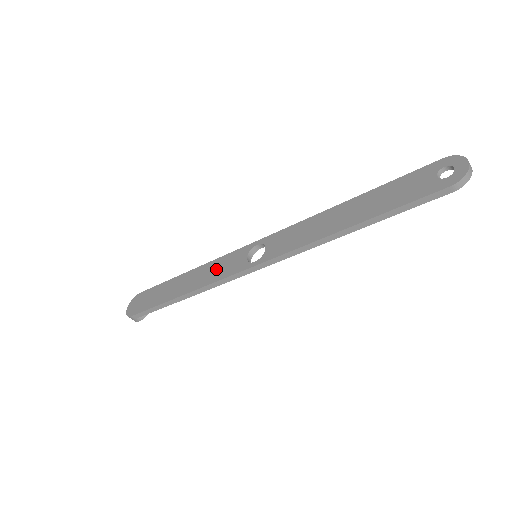
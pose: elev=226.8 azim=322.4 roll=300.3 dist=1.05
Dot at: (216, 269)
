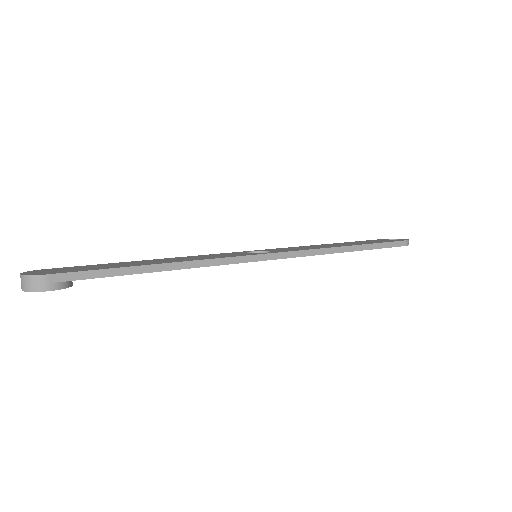
Dot at: (207, 256)
